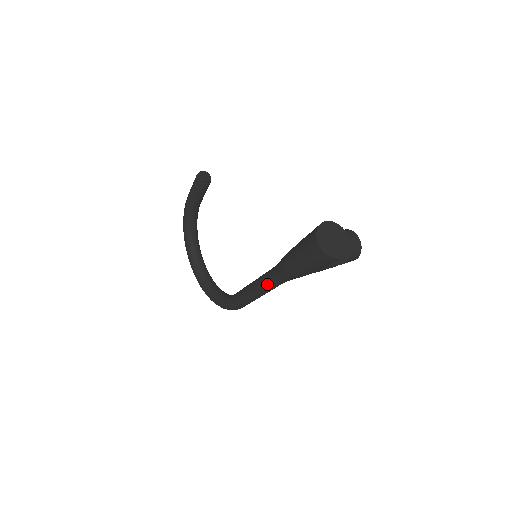
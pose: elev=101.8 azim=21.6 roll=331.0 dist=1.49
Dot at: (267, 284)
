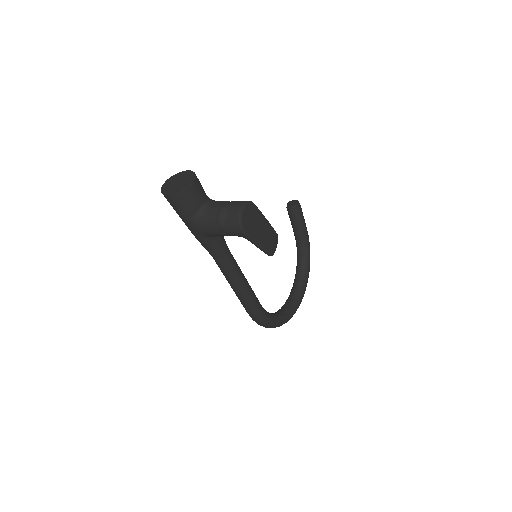
Dot at: occluded
